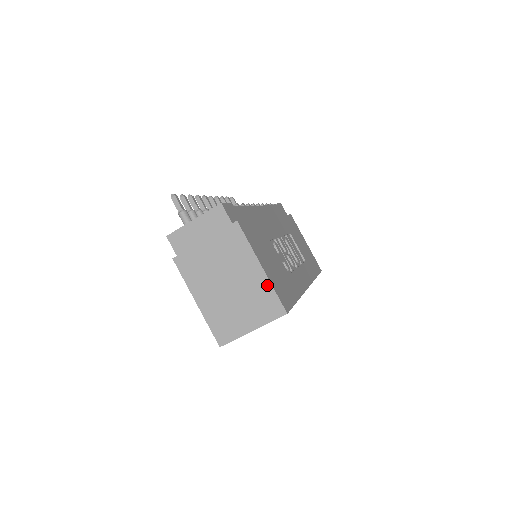
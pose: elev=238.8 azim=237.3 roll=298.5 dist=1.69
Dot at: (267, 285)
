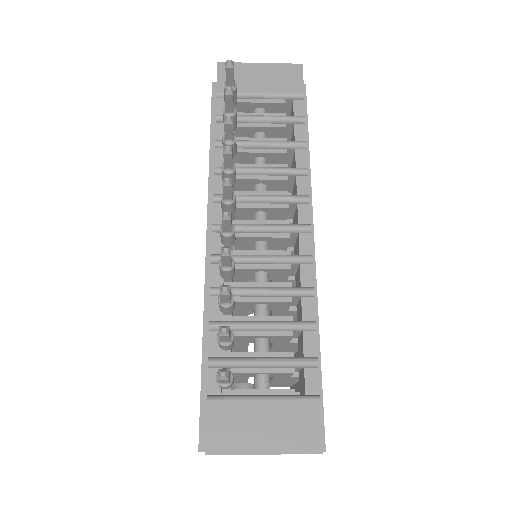
Dot at: occluded
